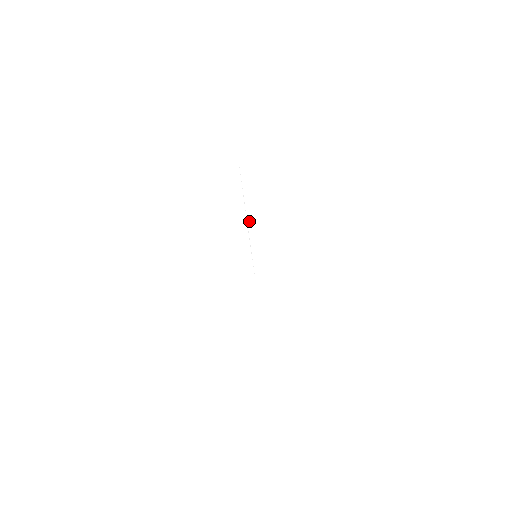
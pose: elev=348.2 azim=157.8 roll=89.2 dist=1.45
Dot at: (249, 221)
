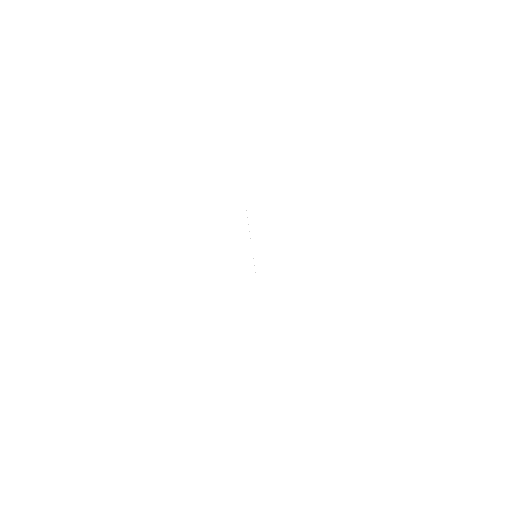
Dot at: (250, 227)
